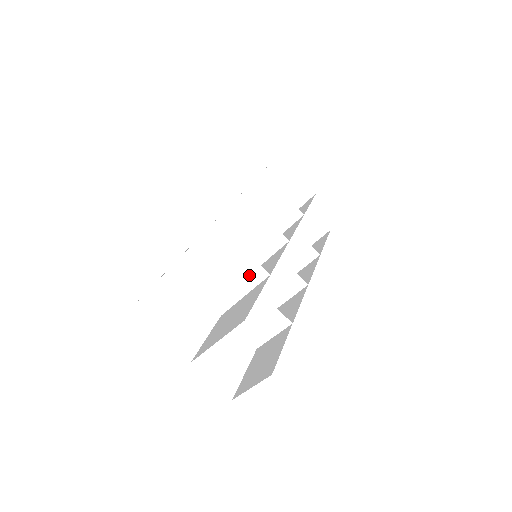
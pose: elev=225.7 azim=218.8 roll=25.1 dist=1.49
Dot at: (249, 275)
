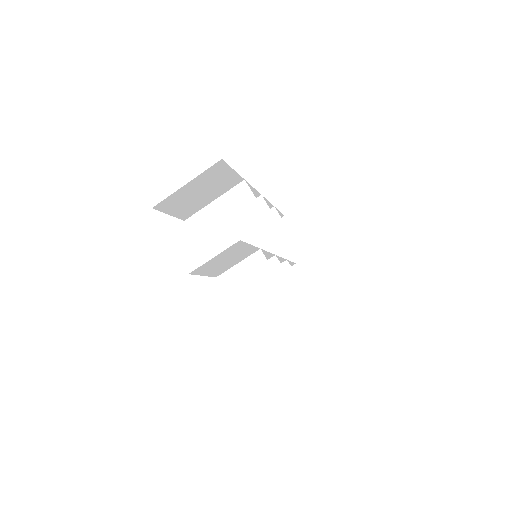
Dot at: (259, 235)
